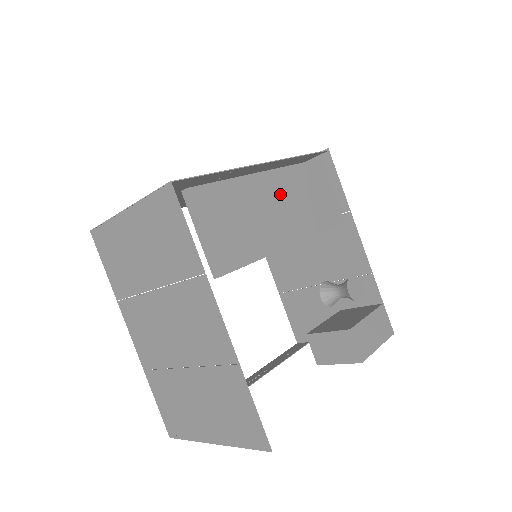
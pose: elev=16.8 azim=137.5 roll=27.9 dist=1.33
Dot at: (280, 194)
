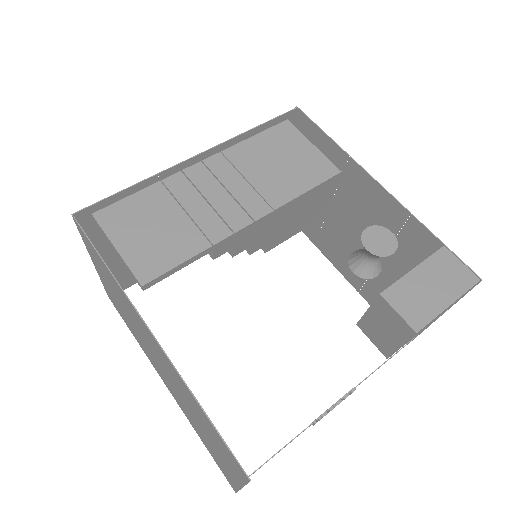
Dot at: (224, 177)
